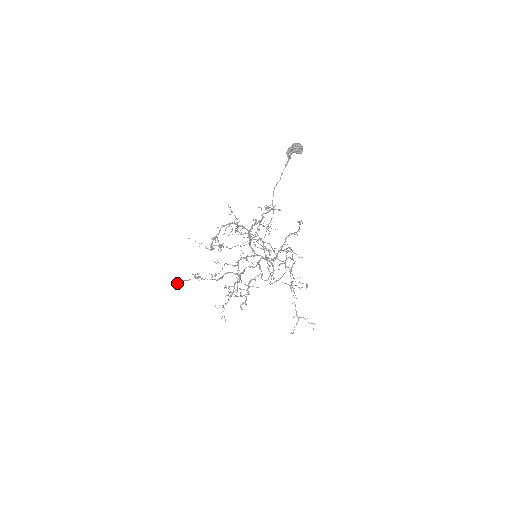
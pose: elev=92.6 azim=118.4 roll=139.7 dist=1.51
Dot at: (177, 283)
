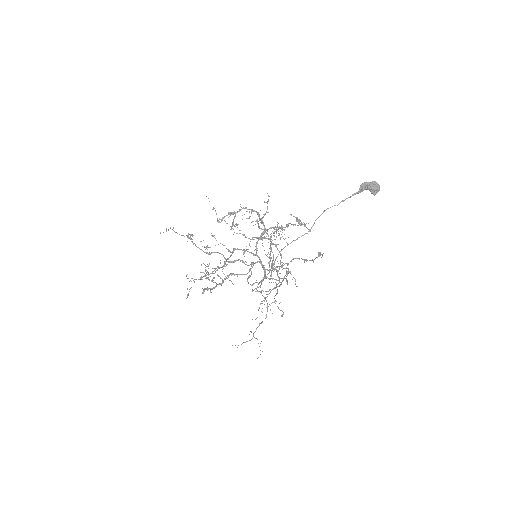
Dot at: occluded
